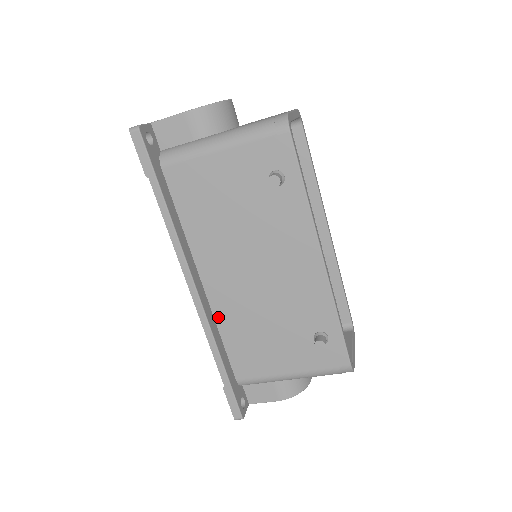
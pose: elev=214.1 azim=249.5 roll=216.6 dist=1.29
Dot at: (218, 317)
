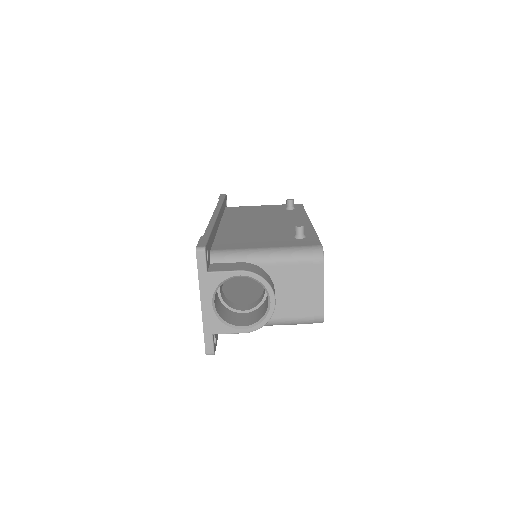
Dot at: (220, 232)
